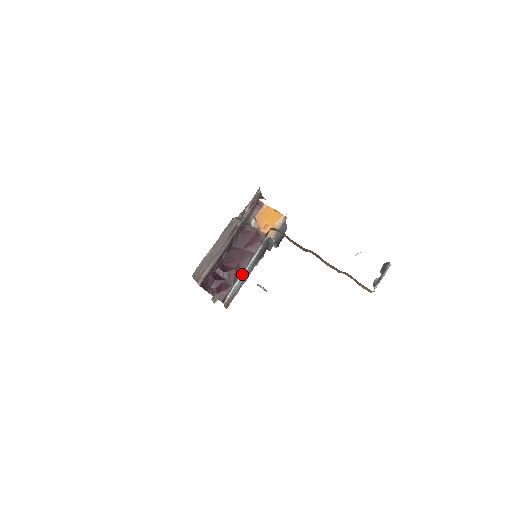
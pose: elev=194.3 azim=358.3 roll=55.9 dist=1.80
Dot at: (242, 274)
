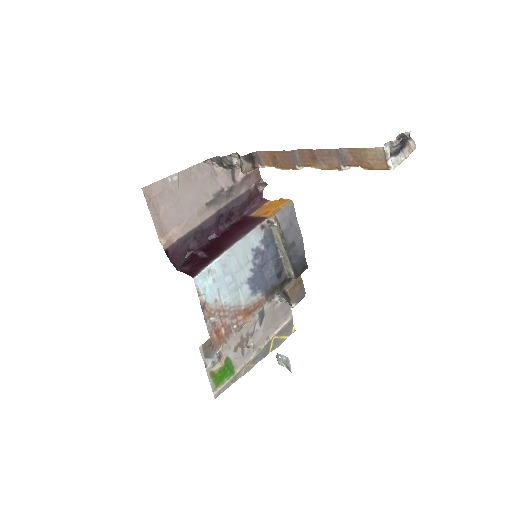
Dot at: (227, 250)
